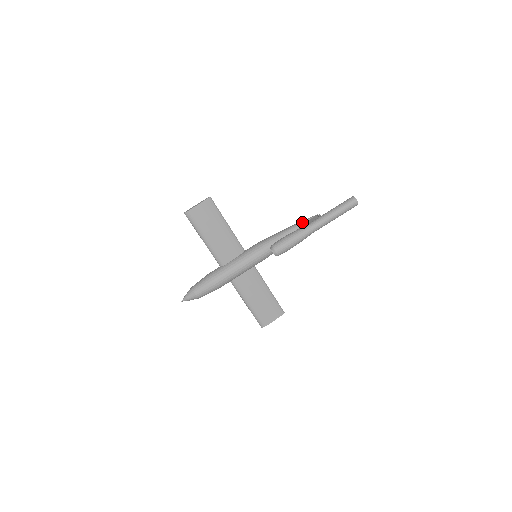
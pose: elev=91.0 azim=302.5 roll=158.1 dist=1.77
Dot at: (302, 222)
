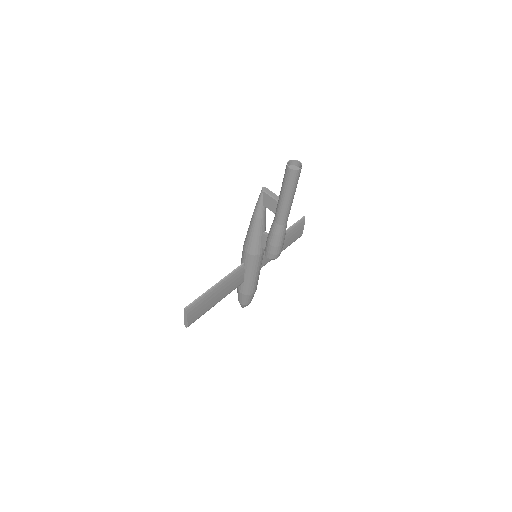
Dot at: (259, 209)
